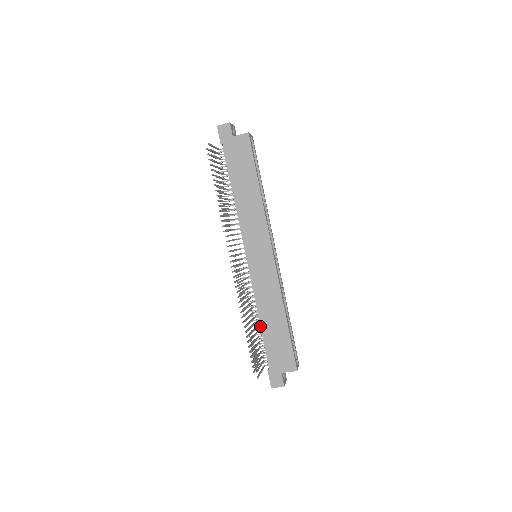
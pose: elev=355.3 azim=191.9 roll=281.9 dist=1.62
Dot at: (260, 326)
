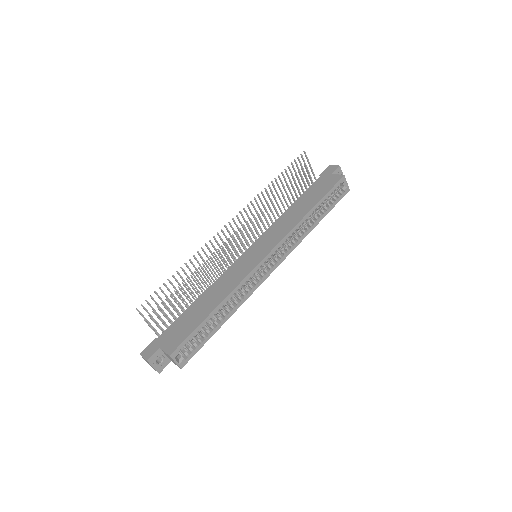
Dot at: (195, 301)
